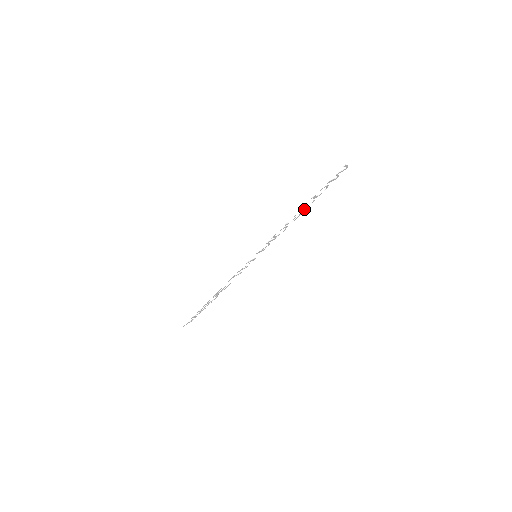
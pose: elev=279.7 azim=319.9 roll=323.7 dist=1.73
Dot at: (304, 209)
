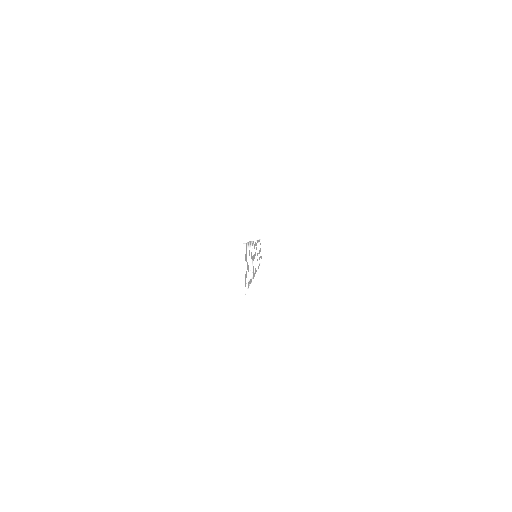
Dot at: (250, 252)
